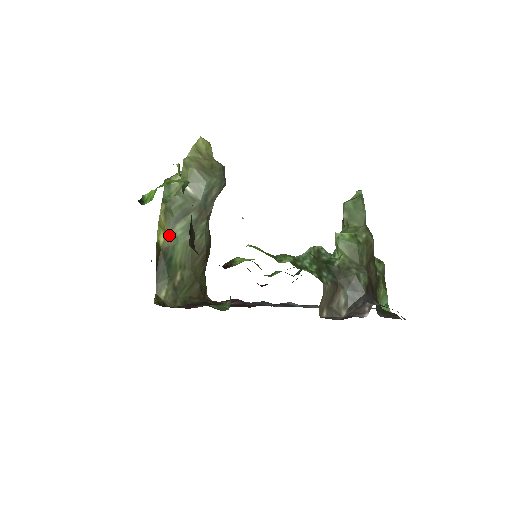
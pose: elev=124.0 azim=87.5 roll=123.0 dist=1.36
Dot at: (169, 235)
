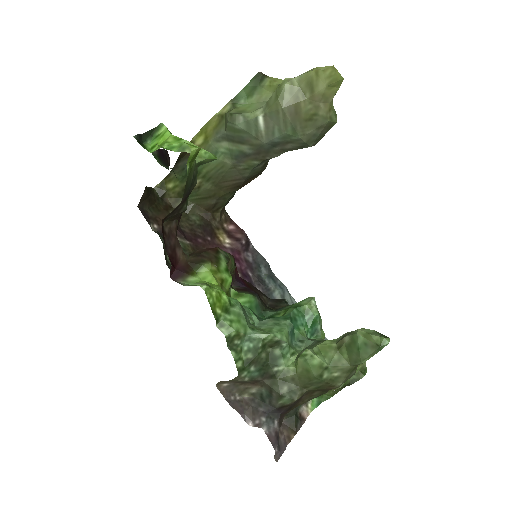
Dot at: (210, 143)
